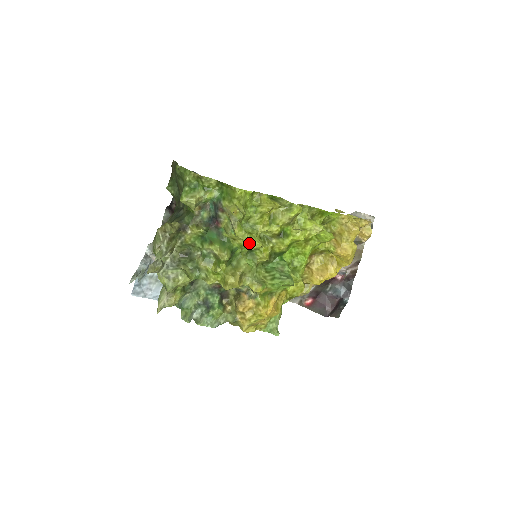
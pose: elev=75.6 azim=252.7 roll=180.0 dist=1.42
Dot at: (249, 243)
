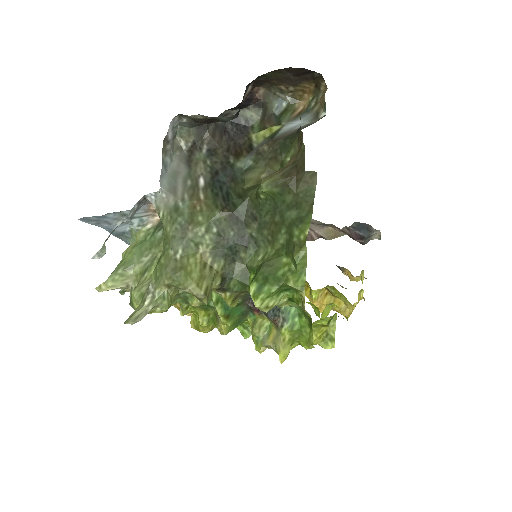
Dot at: occluded
